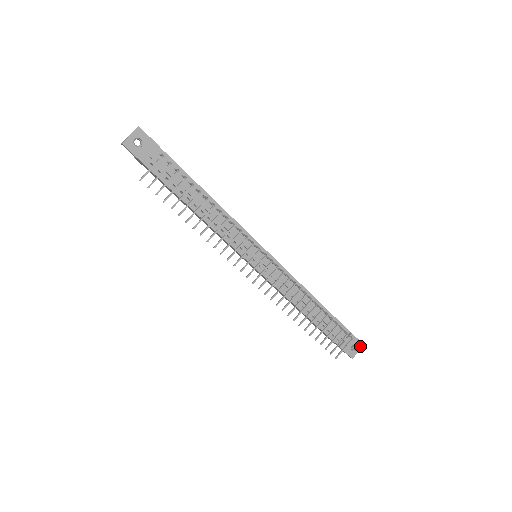
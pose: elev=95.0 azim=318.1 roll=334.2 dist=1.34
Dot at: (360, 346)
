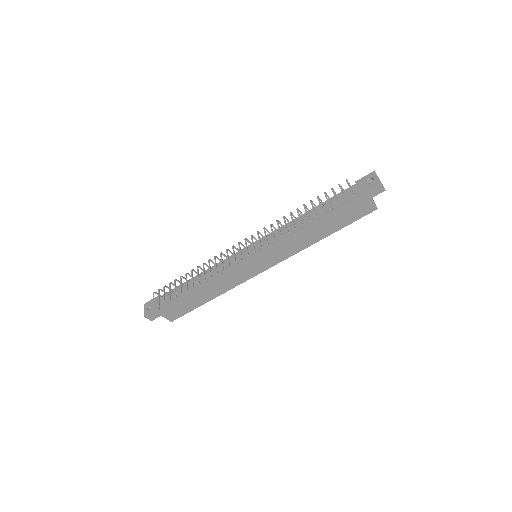
Dot at: (373, 175)
